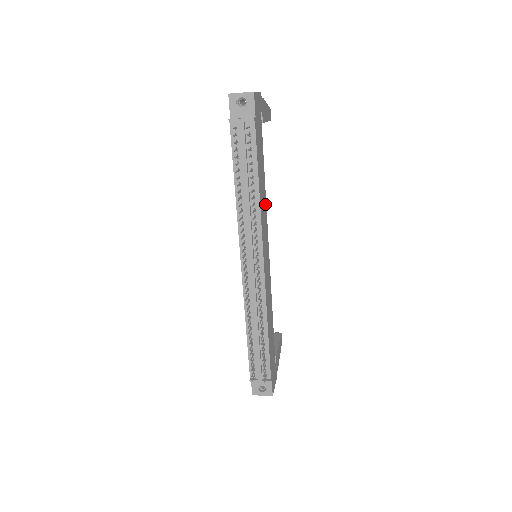
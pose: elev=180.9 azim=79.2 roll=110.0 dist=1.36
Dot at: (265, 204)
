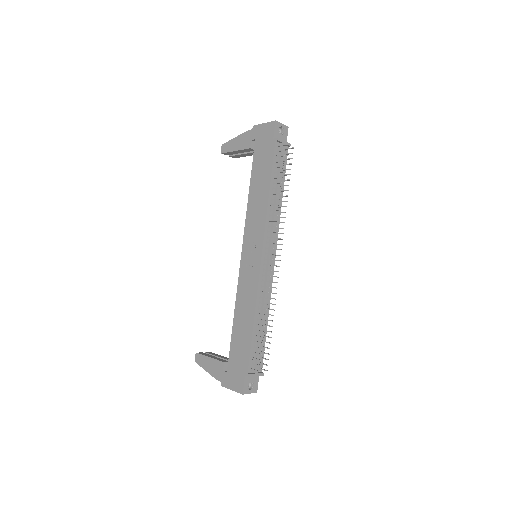
Dot at: occluded
